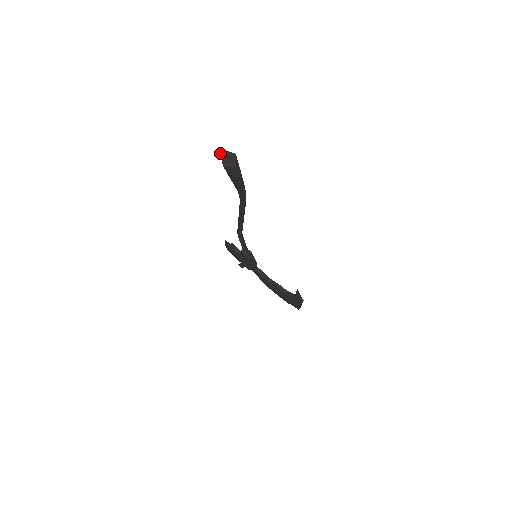
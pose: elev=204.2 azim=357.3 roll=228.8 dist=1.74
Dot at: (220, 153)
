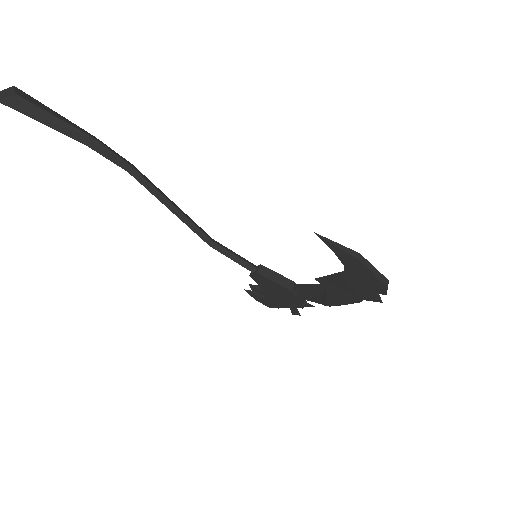
Dot at: out of frame
